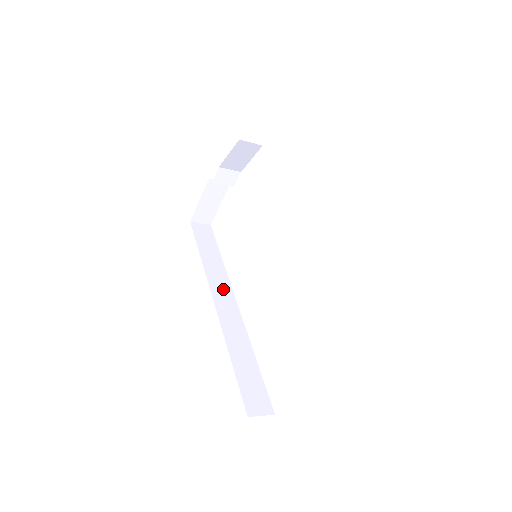
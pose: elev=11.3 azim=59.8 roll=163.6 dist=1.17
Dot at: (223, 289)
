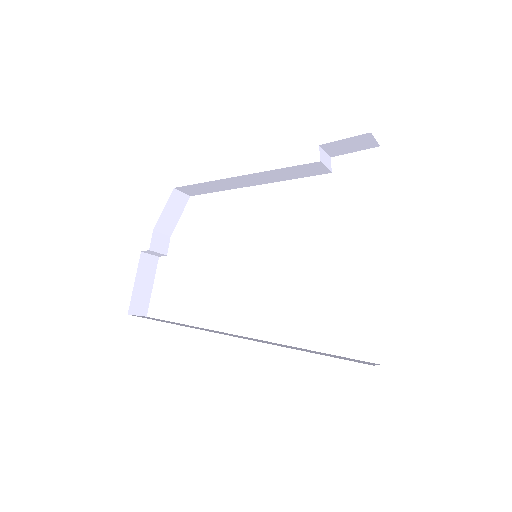
Dot at: occluded
